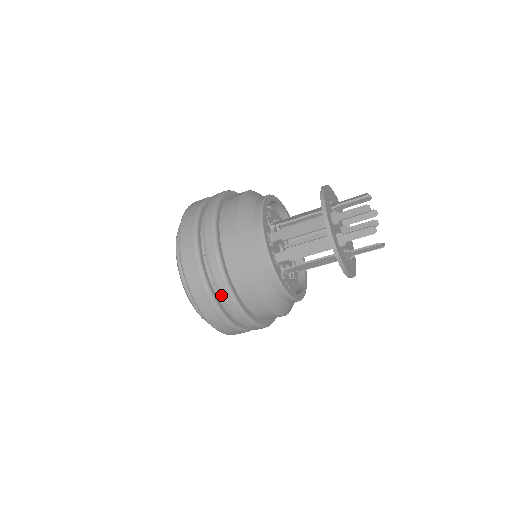
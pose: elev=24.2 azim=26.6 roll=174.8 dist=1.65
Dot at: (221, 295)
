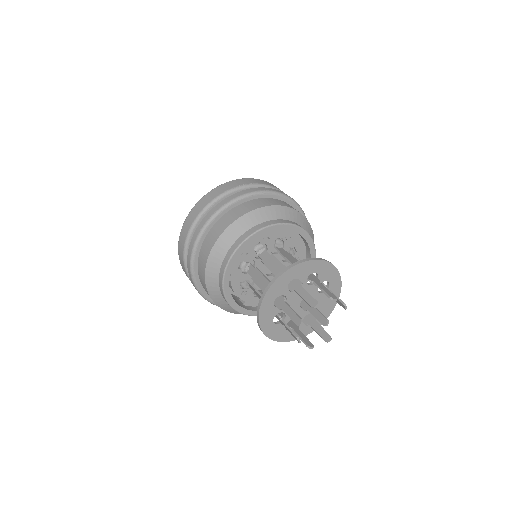
Dot at: occluded
